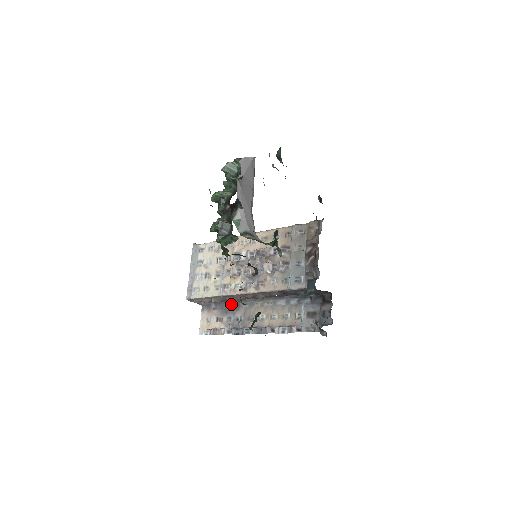
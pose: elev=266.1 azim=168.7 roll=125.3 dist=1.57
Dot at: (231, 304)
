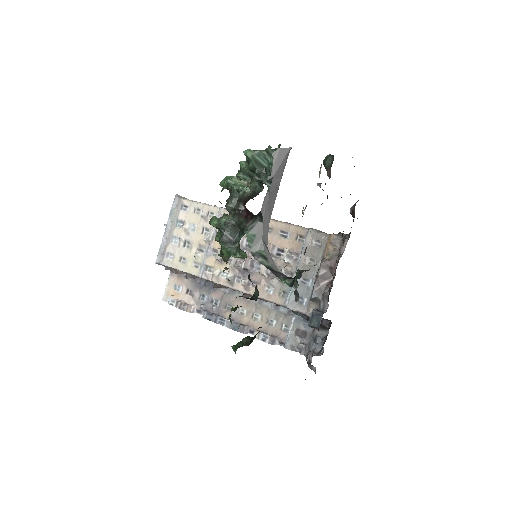
Dot at: (208, 281)
